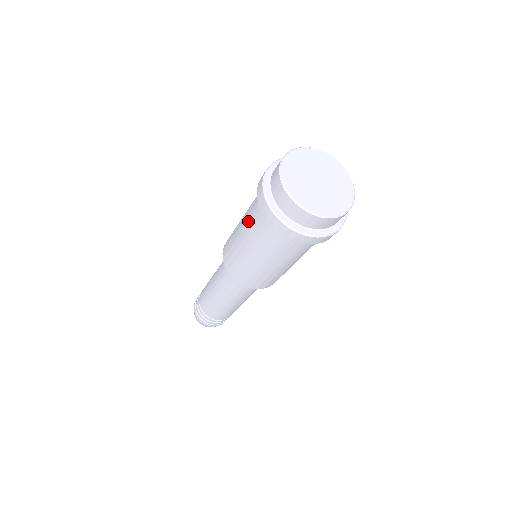
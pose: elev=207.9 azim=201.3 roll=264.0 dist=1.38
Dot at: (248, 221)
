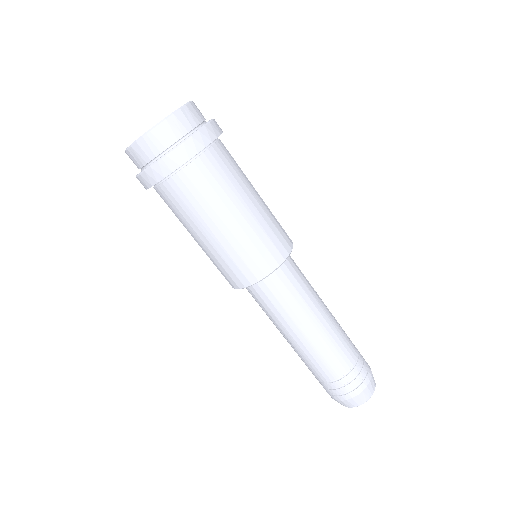
Dot at: occluded
